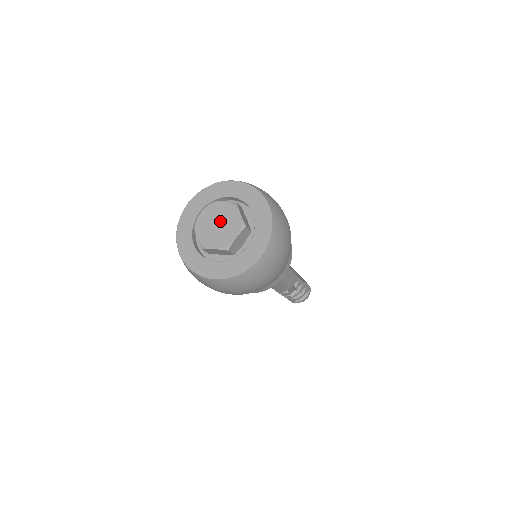
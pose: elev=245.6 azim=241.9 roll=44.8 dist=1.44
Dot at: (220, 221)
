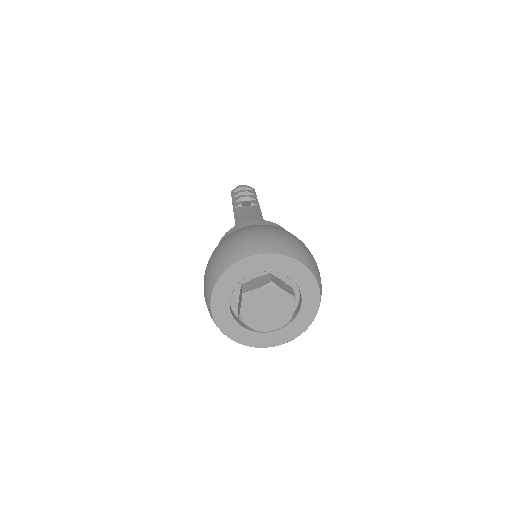
Dot at: (271, 308)
